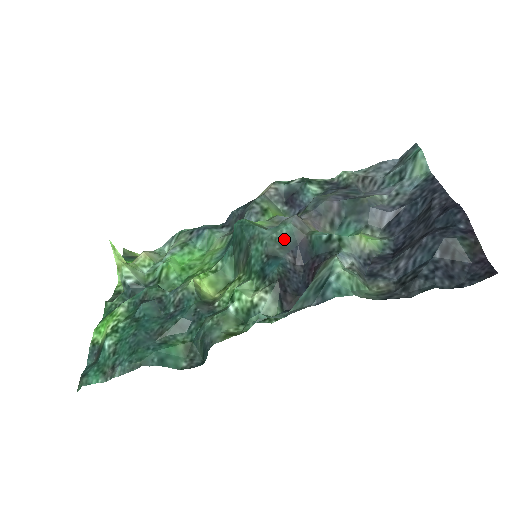
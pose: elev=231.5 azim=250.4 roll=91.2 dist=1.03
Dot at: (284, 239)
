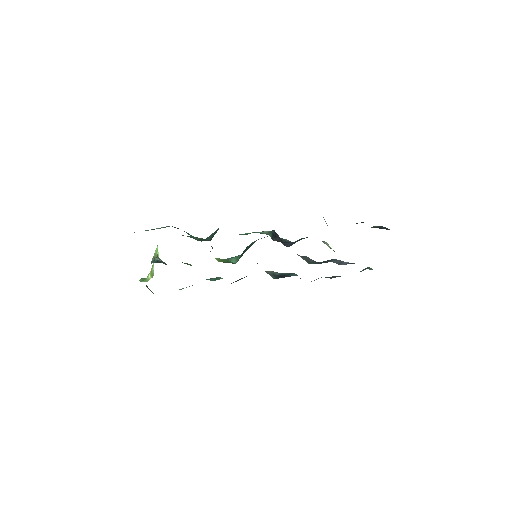
Dot at: occluded
